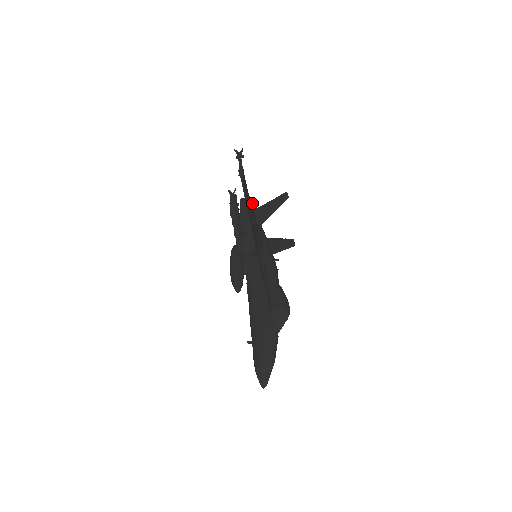
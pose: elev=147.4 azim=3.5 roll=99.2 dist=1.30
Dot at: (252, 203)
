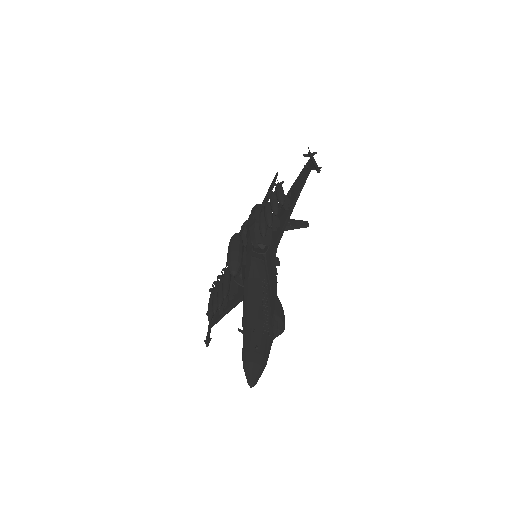
Dot at: occluded
